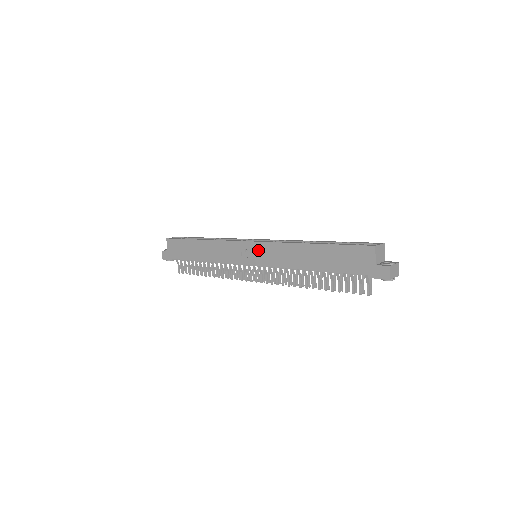
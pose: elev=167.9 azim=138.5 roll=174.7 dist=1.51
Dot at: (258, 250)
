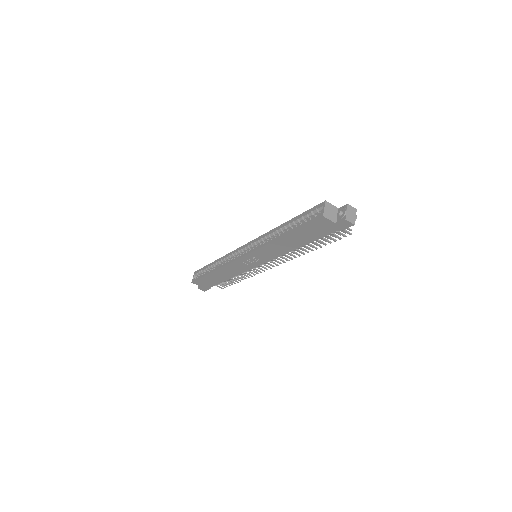
Dot at: (254, 257)
